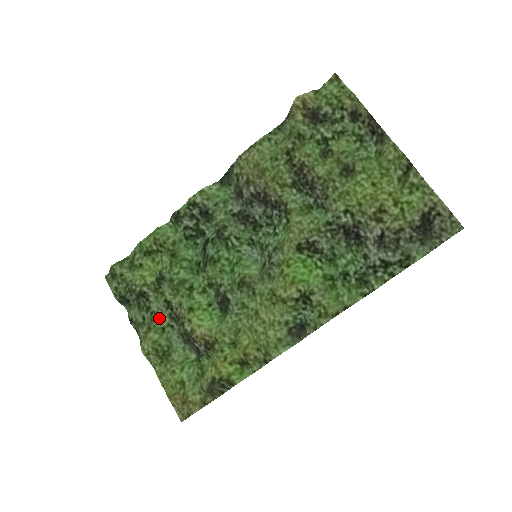
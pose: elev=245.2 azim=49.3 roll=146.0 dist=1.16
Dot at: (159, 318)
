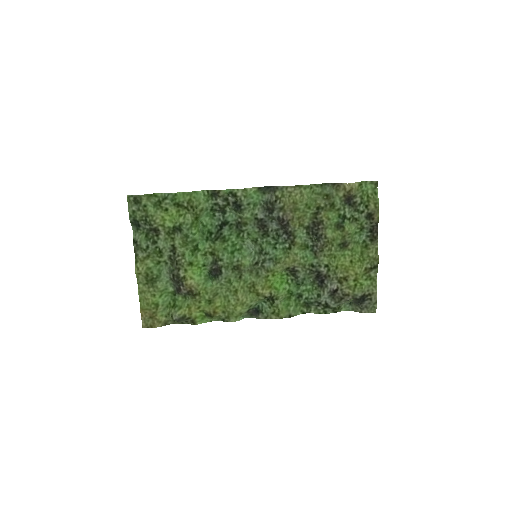
Dot at: (161, 254)
